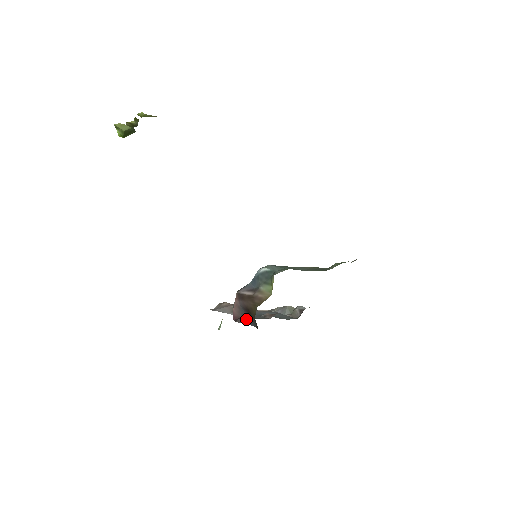
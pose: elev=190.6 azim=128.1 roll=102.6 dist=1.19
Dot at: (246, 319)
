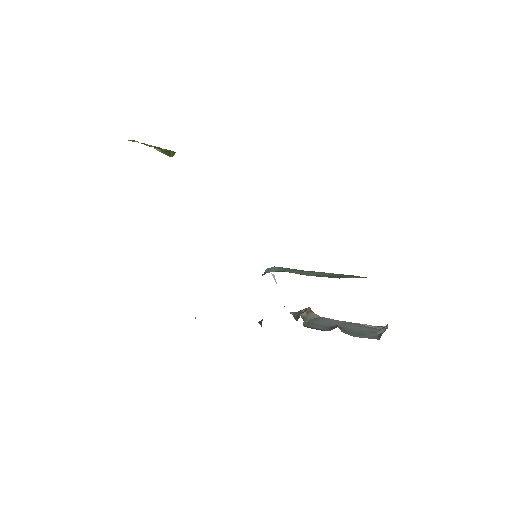
Dot at: (261, 321)
